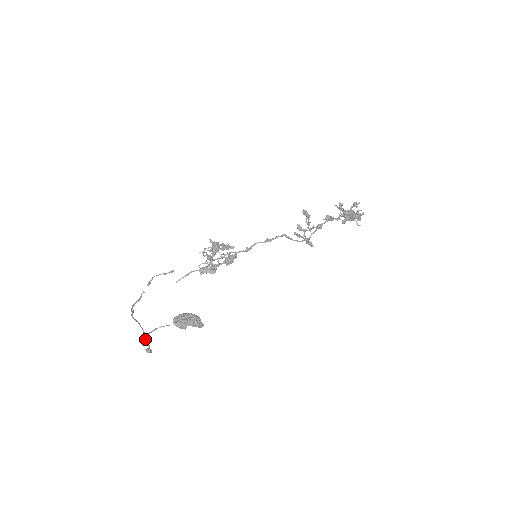
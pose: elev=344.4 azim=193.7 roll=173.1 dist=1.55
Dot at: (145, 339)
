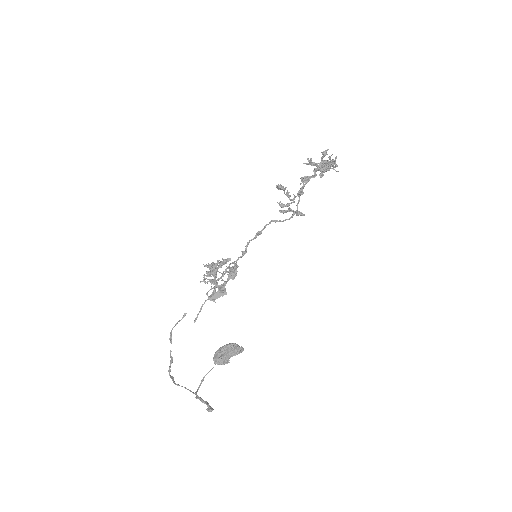
Dot at: occluded
